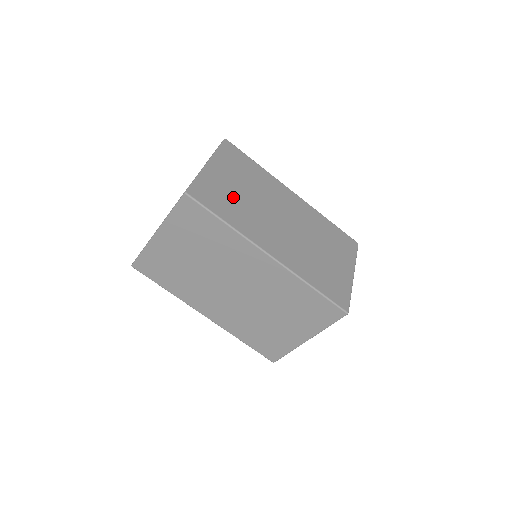
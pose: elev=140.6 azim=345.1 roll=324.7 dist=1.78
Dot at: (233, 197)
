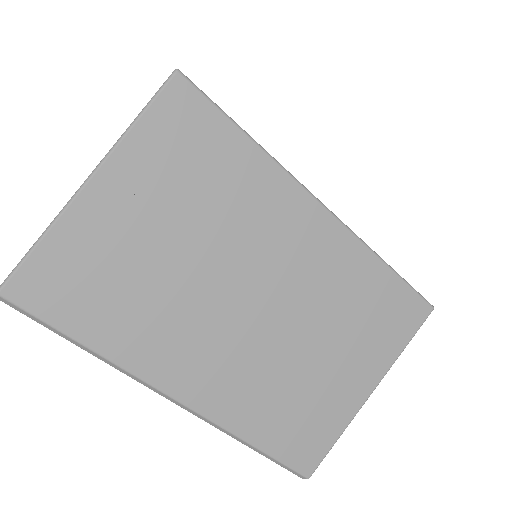
Dot at: occluded
